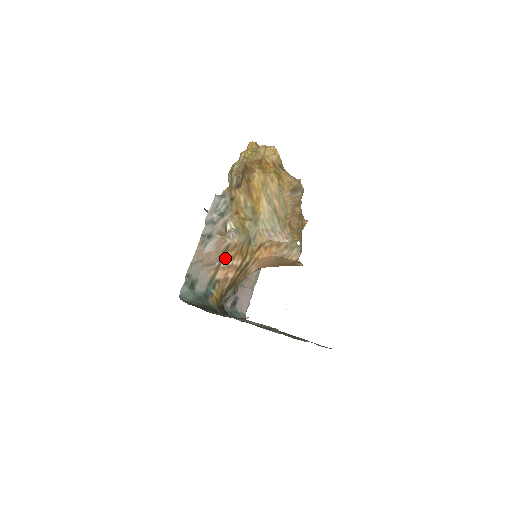
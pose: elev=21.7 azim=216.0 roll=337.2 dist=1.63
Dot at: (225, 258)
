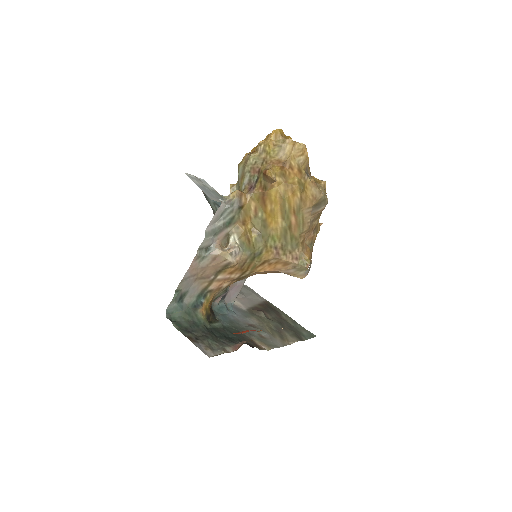
Dot at: (222, 273)
